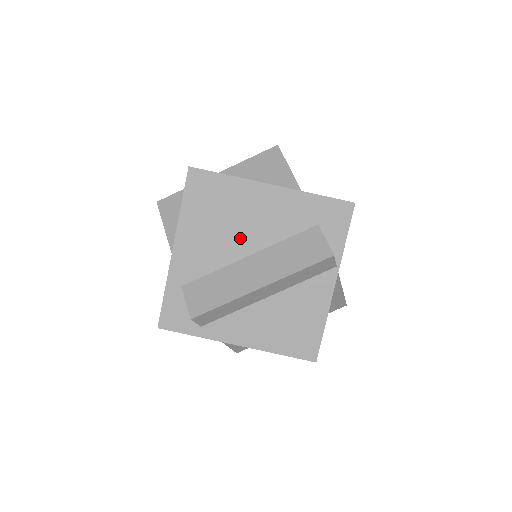
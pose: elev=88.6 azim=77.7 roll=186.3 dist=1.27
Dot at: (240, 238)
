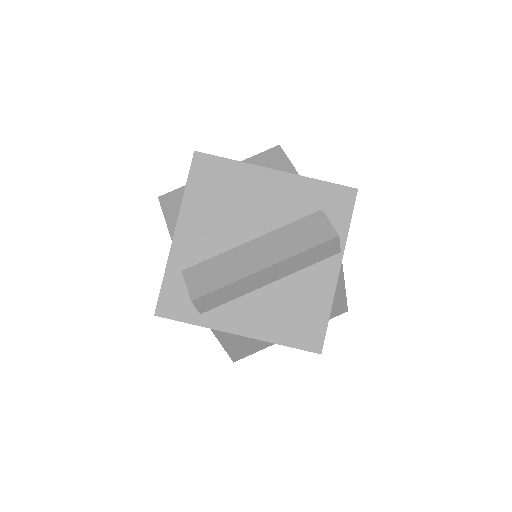
Dot at: (243, 222)
